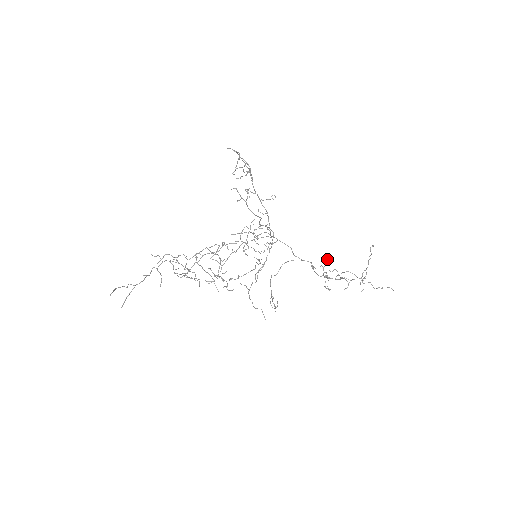
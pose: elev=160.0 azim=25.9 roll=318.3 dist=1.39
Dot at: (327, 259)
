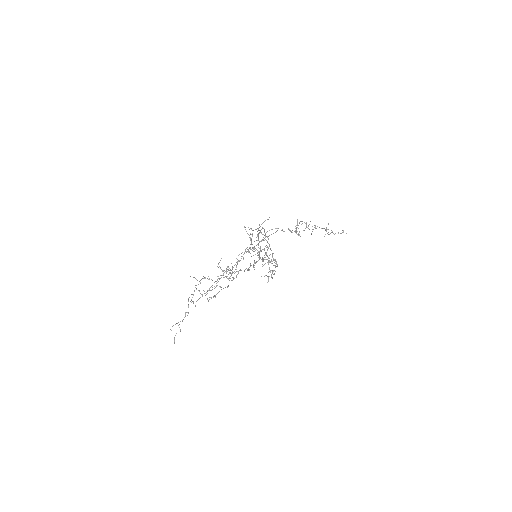
Dot at: occluded
